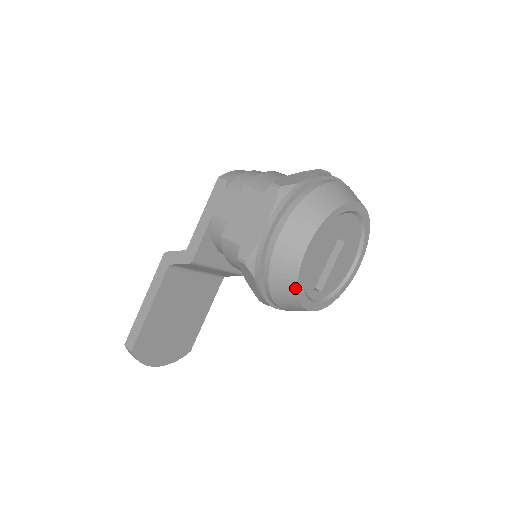
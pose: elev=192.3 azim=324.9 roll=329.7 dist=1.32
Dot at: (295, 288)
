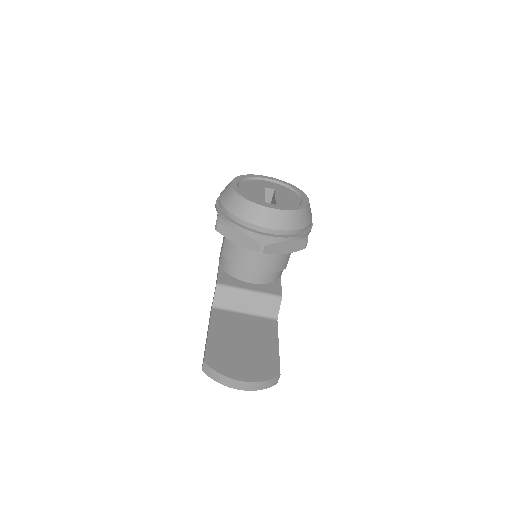
Dot at: (239, 197)
